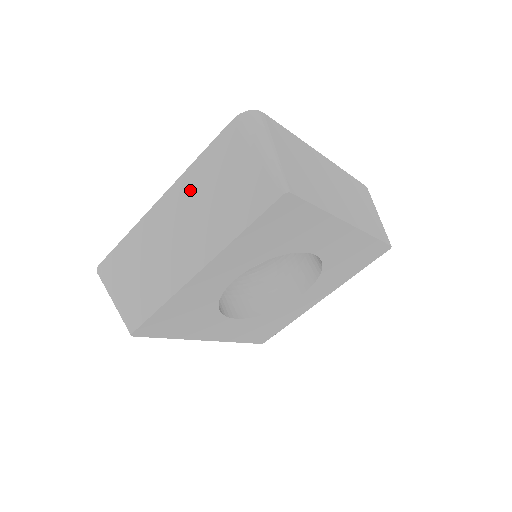
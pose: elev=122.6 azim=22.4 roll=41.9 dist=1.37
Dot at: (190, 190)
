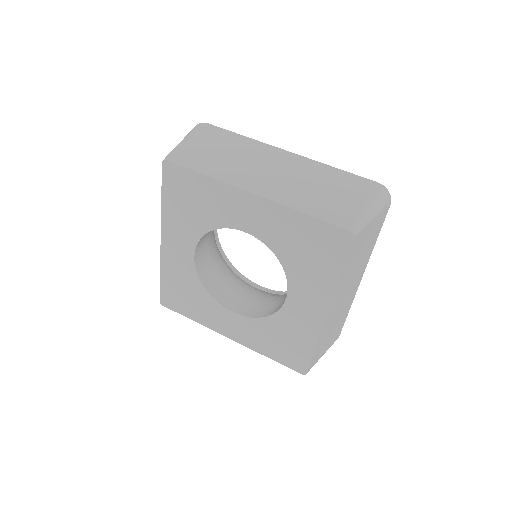
Dot at: (310, 169)
